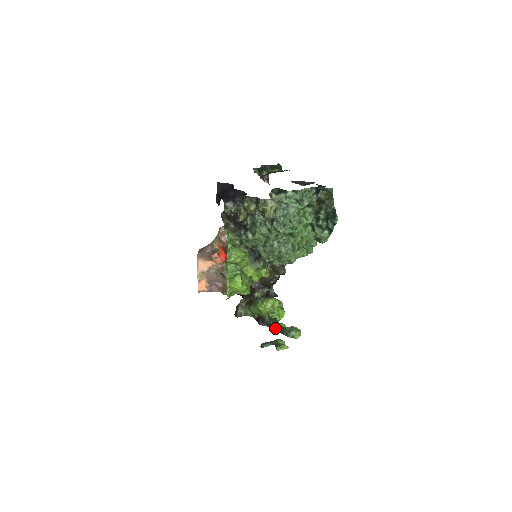
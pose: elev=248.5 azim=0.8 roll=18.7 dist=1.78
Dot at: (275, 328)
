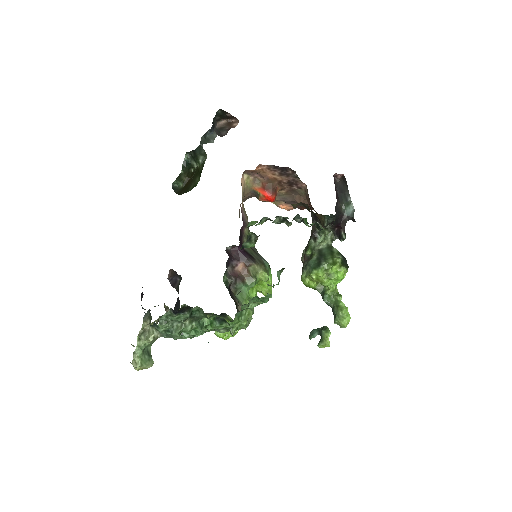
Dot at: (328, 303)
